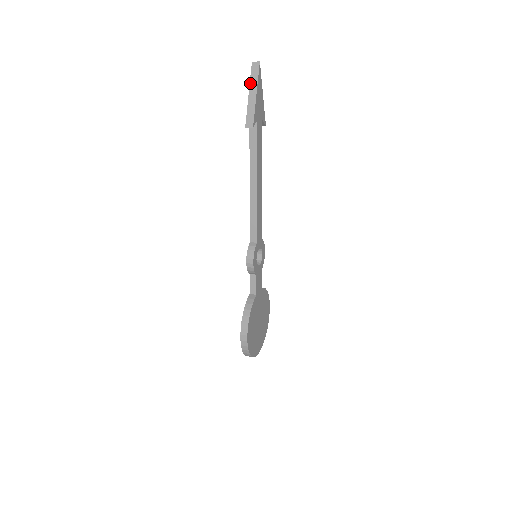
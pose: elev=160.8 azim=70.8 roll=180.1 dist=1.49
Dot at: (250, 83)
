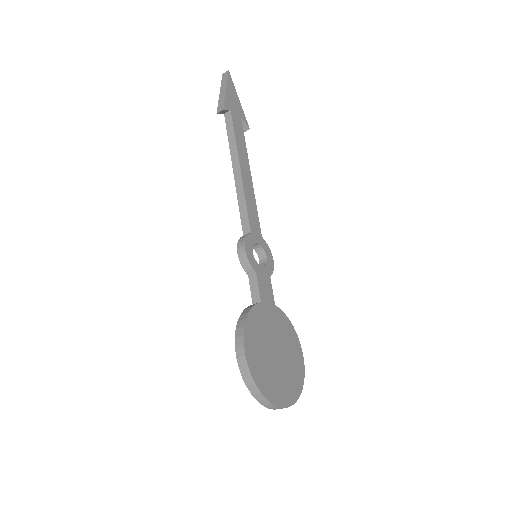
Dot at: (221, 86)
